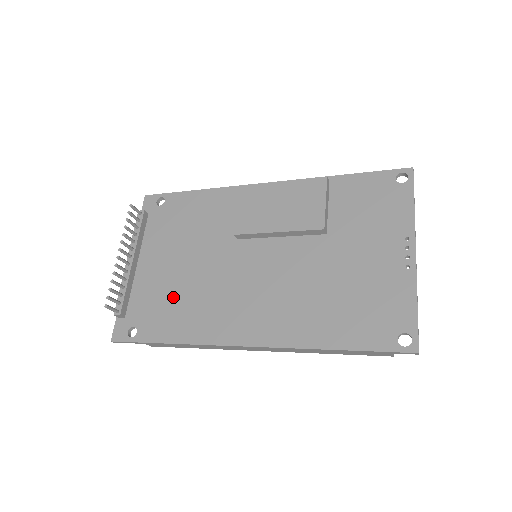
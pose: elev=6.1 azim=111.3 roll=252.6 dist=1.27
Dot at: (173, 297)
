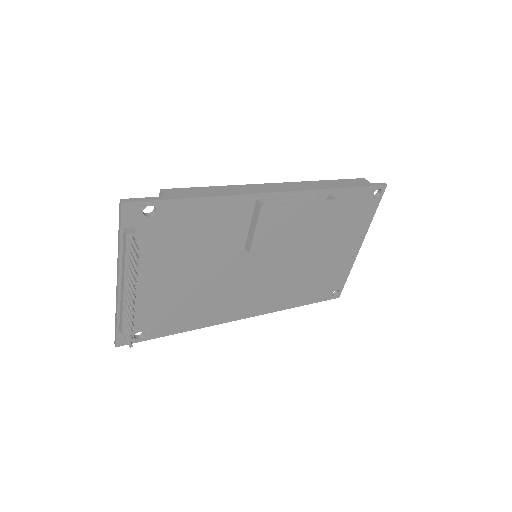
Dot at: (180, 303)
